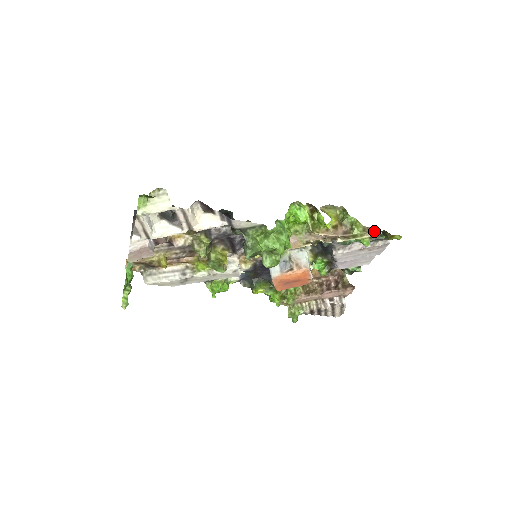
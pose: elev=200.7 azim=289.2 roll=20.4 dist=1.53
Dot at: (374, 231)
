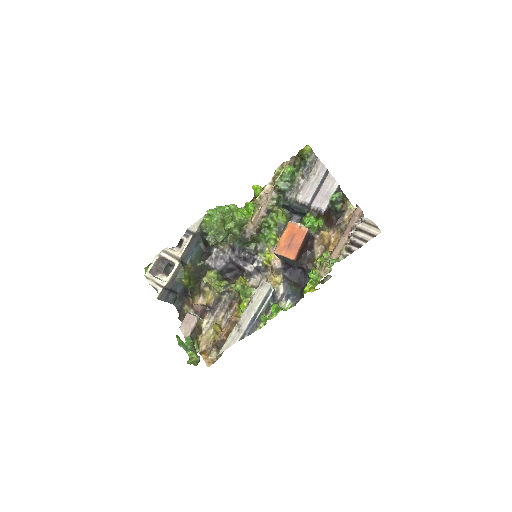
Dot at: (288, 161)
